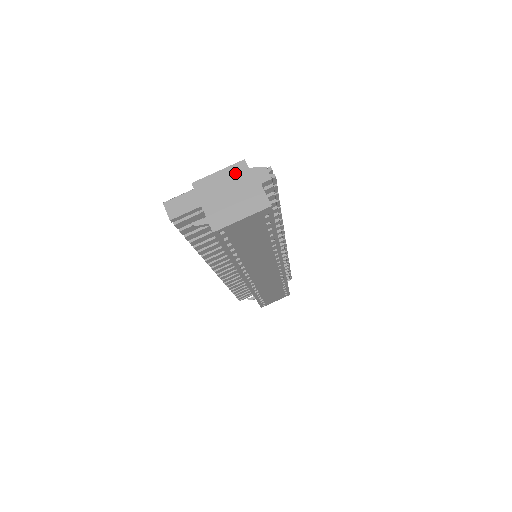
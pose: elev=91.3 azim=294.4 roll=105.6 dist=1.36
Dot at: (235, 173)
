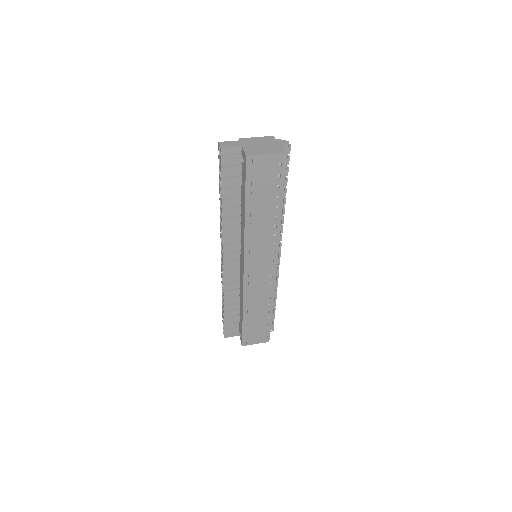
Dot at: (267, 139)
